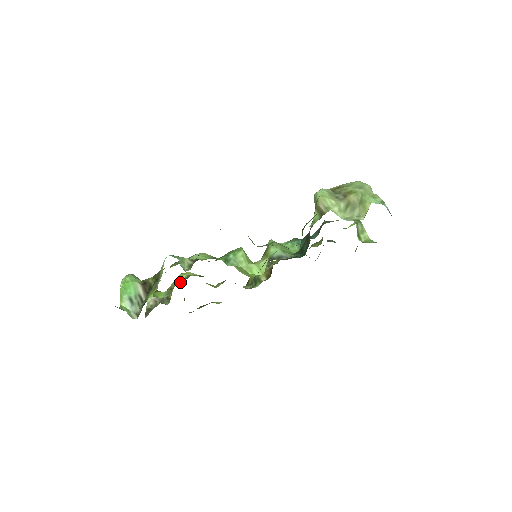
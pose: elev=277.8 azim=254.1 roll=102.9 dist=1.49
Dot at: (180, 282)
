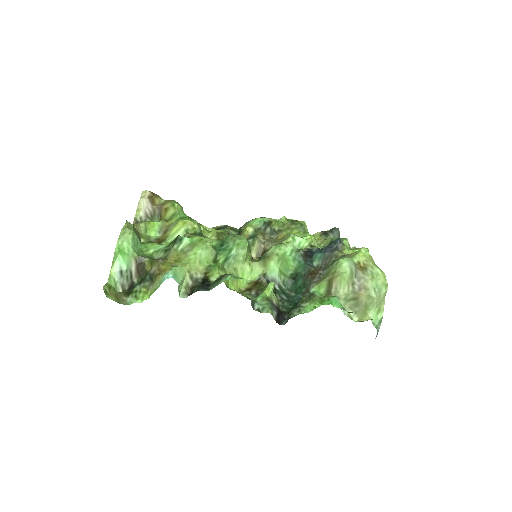
Dot at: occluded
